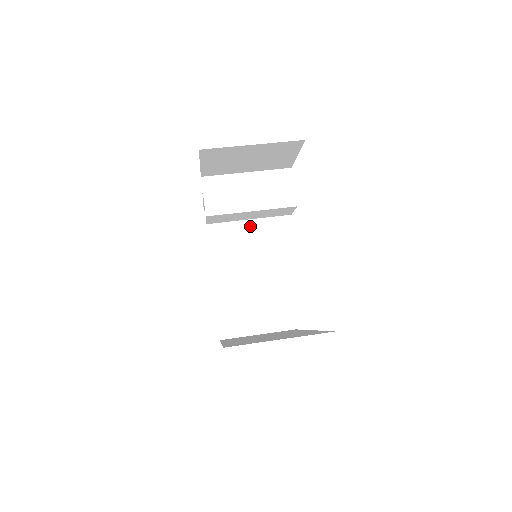
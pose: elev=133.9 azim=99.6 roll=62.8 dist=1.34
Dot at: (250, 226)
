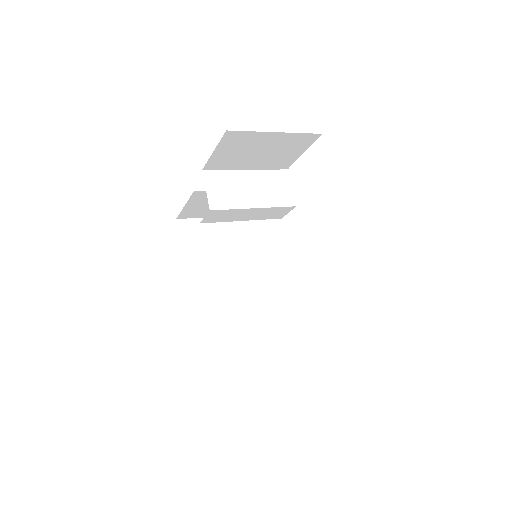
Dot at: (224, 236)
